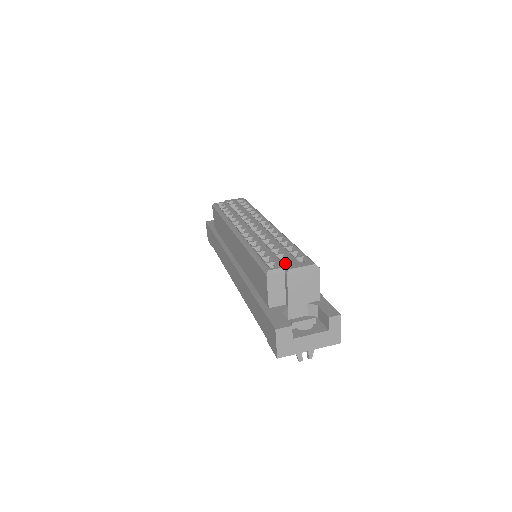
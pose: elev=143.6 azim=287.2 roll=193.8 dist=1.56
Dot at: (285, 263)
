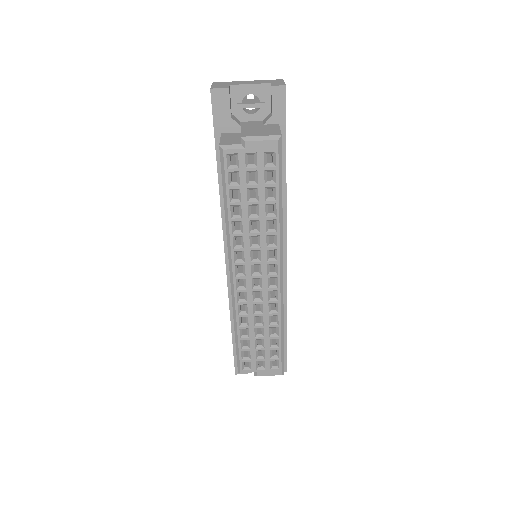
Dot at: occluded
